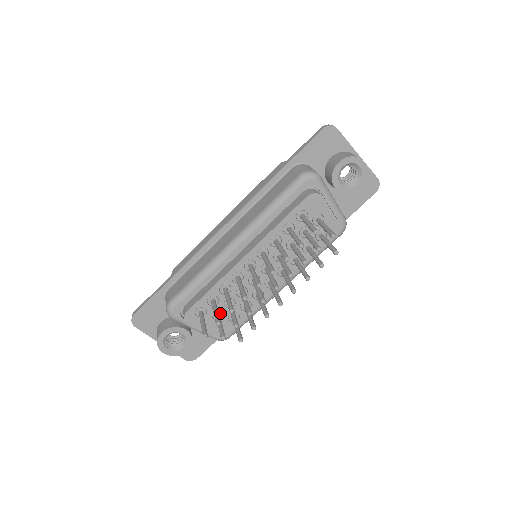
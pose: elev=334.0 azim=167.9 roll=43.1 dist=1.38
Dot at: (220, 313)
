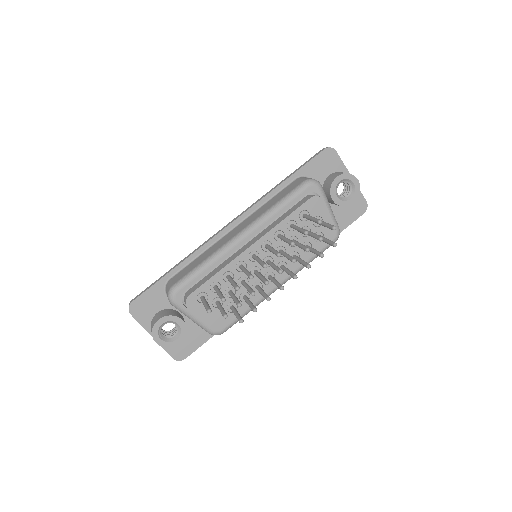
Dot at: (220, 301)
